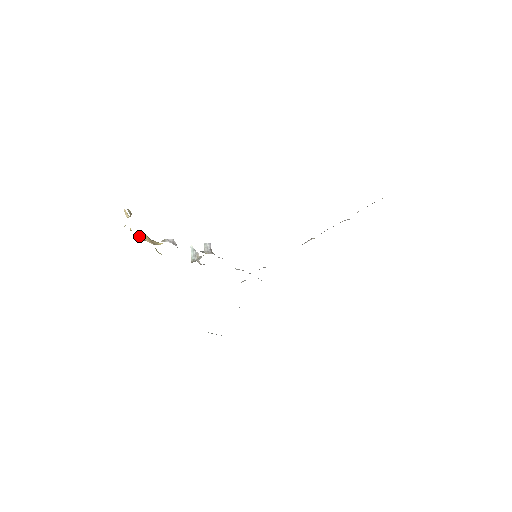
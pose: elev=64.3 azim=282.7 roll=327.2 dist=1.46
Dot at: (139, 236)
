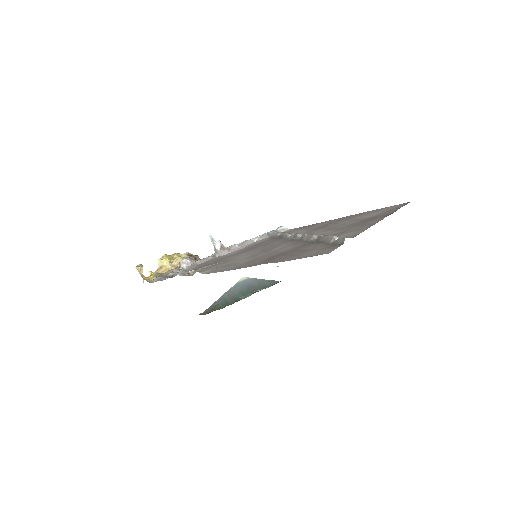
Dot at: (160, 271)
